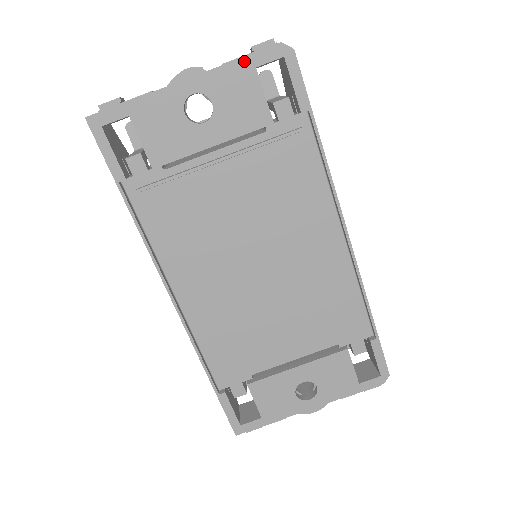
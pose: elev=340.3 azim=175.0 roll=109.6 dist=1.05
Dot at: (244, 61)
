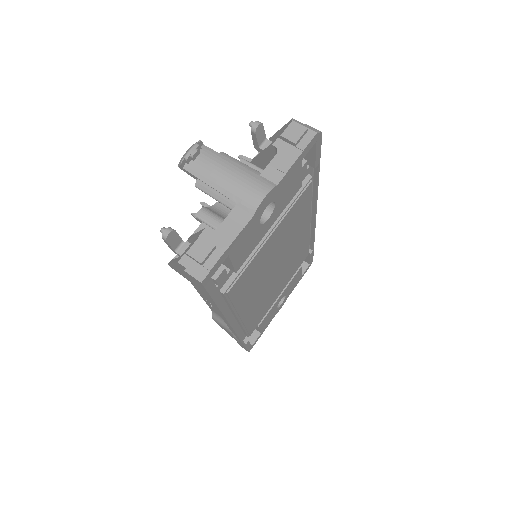
Dot at: (297, 161)
